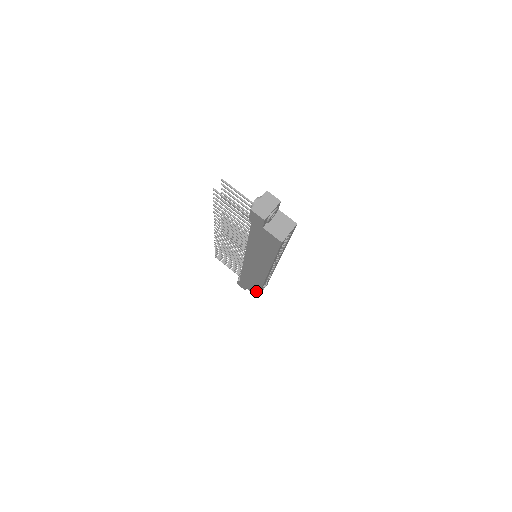
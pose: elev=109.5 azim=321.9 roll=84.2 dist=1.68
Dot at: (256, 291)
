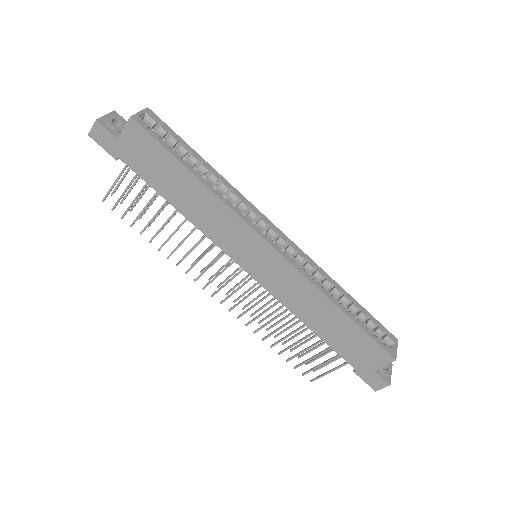
Dot at: (366, 341)
